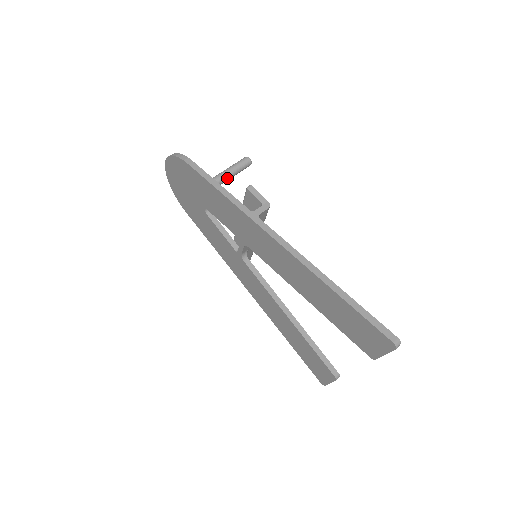
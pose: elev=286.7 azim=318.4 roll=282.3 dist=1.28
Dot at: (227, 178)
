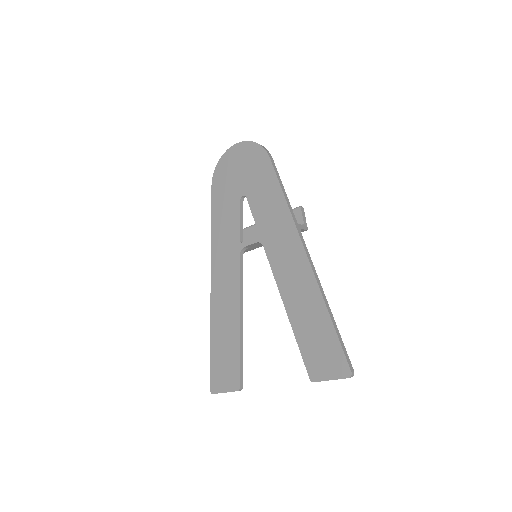
Dot at: occluded
